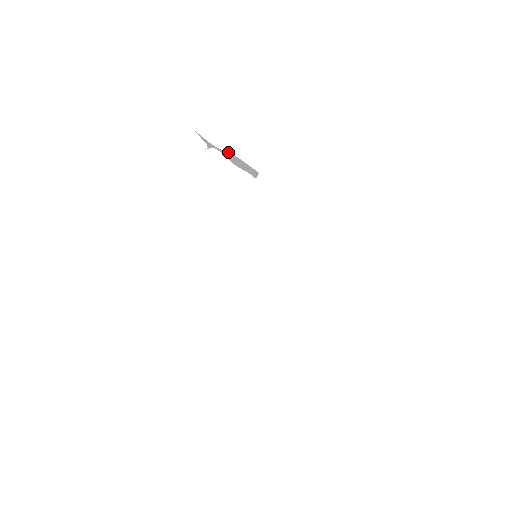
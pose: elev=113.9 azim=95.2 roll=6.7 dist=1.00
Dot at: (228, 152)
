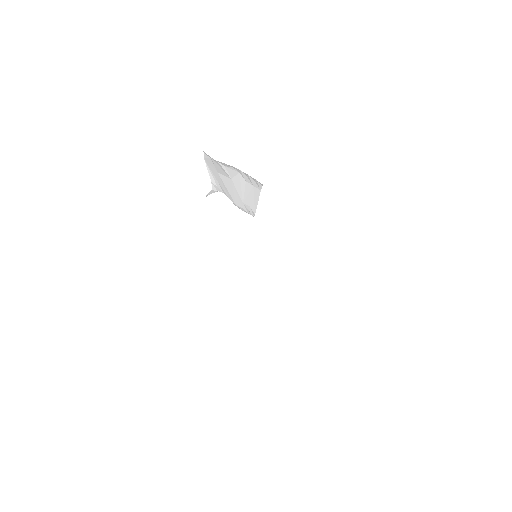
Dot at: (234, 168)
